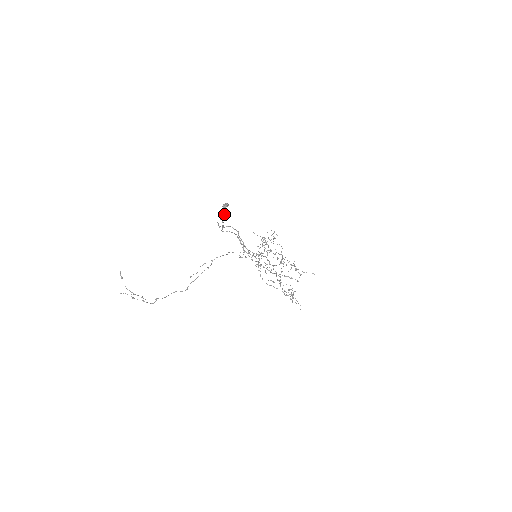
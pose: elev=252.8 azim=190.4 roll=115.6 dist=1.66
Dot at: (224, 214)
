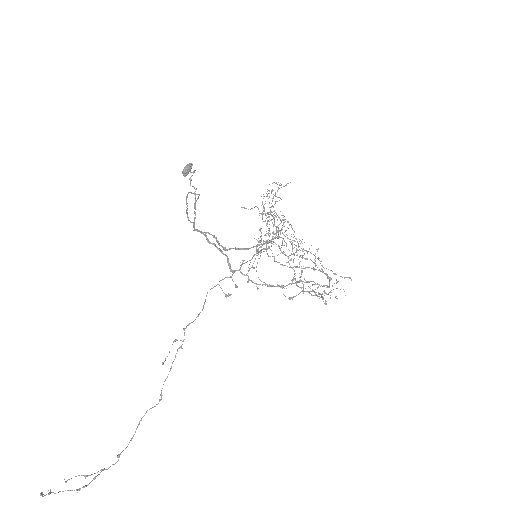
Dot at: occluded
